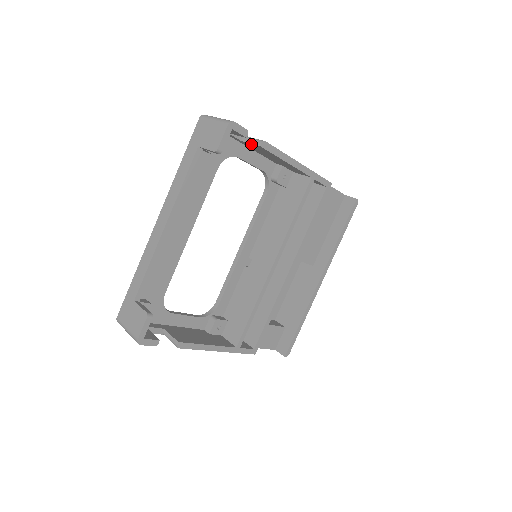
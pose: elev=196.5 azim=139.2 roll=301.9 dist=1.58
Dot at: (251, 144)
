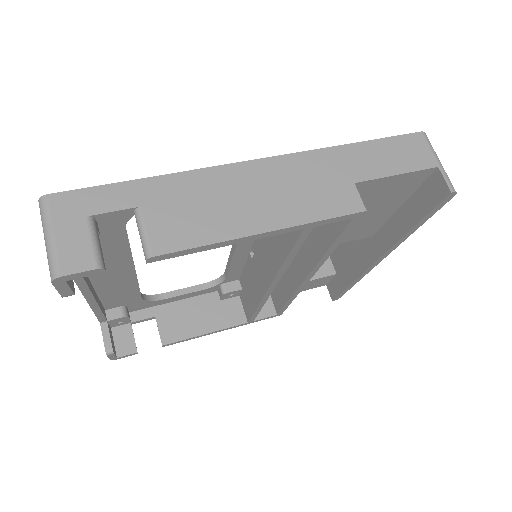
Dot at: occluded
